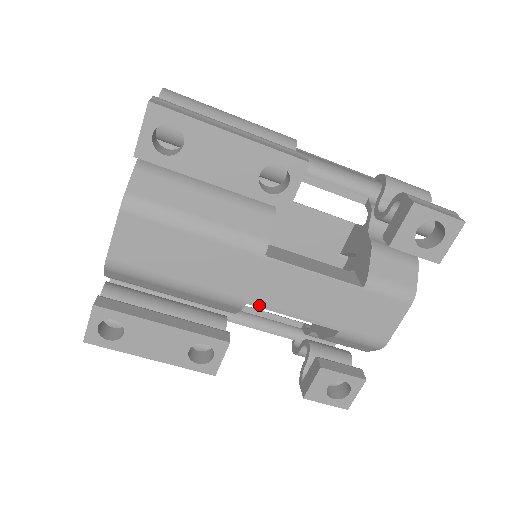
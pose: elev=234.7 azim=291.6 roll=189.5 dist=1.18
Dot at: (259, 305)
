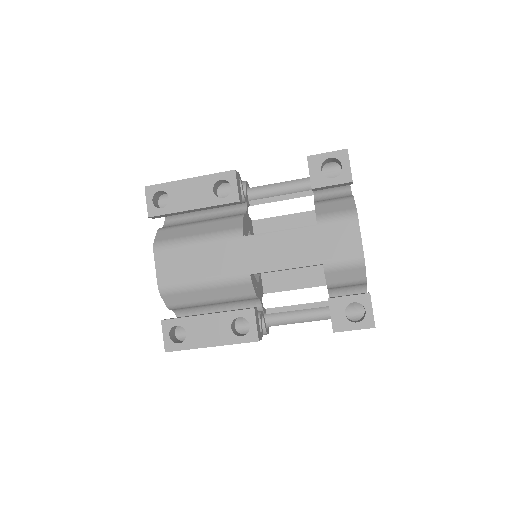
Dot at: (258, 272)
